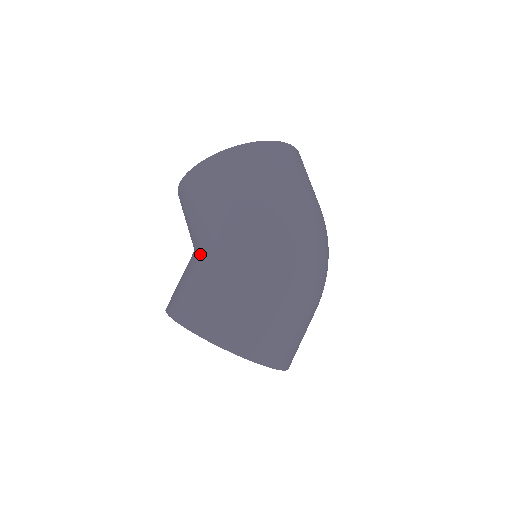
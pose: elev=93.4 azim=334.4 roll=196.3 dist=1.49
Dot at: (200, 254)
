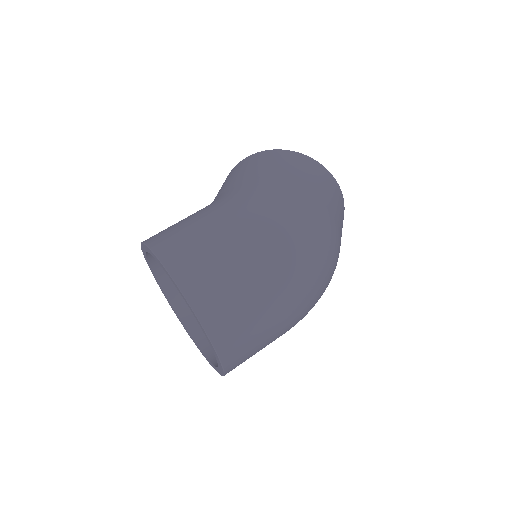
Dot at: occluded
